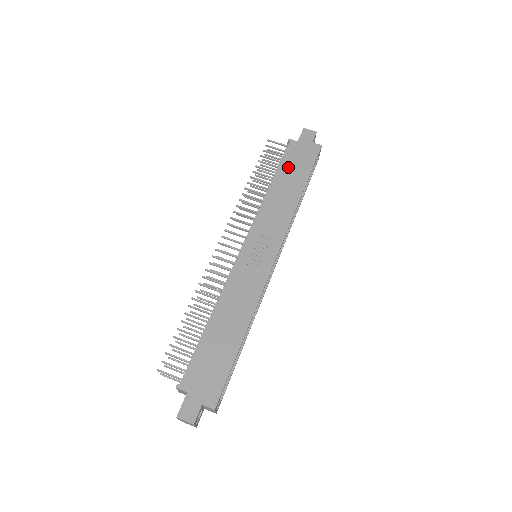
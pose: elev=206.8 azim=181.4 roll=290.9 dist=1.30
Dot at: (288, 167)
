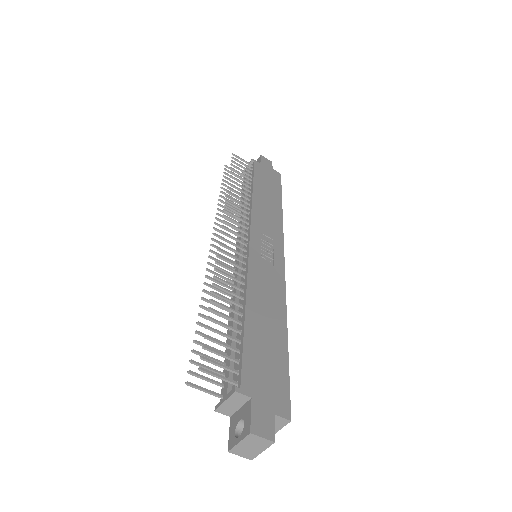
Dot at: (261, 181)
